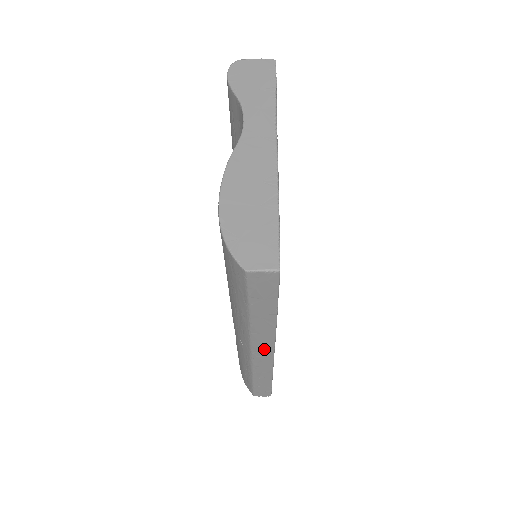
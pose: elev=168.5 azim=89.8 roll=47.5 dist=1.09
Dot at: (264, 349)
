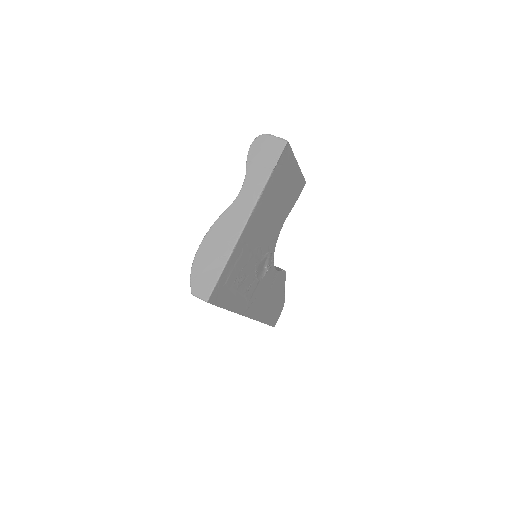
Dot at: occluded
